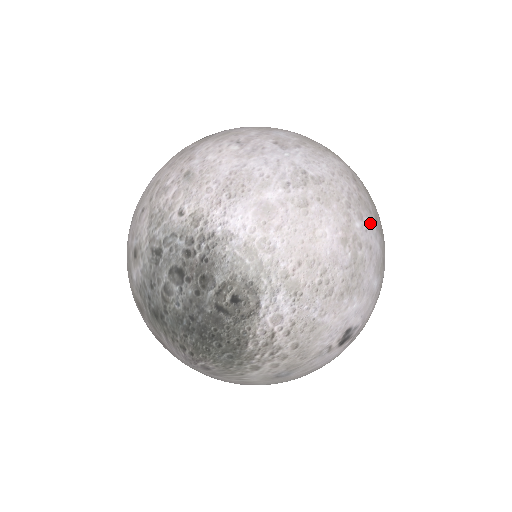
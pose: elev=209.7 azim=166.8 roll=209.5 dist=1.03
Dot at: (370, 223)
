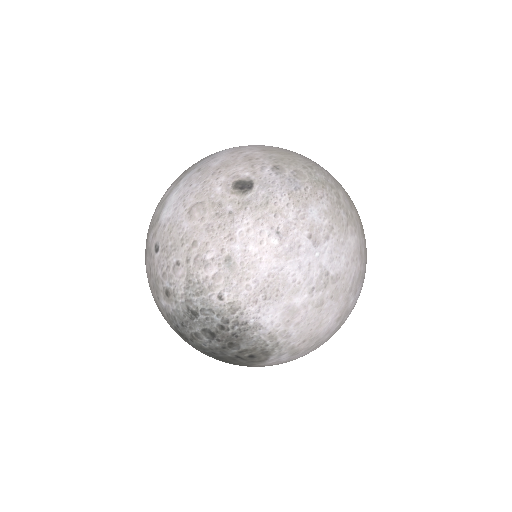
Dot at: (360, 290)
